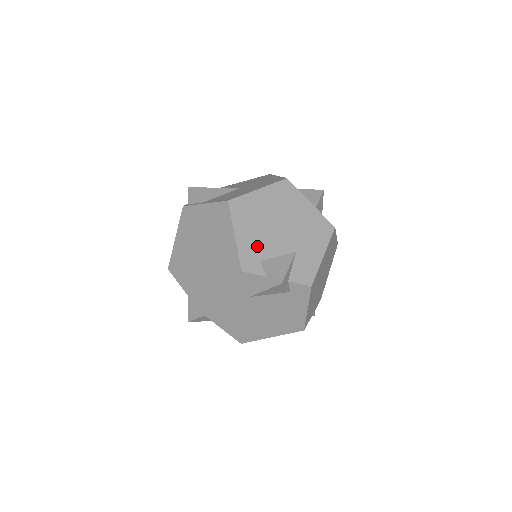
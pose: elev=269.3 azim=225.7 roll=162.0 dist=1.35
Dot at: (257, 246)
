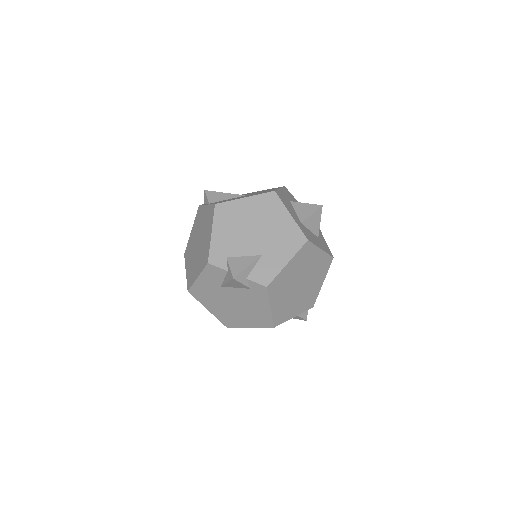
Dot at: (228, 245)
